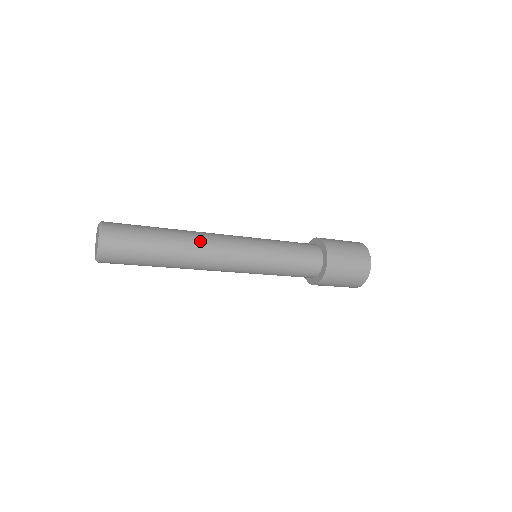
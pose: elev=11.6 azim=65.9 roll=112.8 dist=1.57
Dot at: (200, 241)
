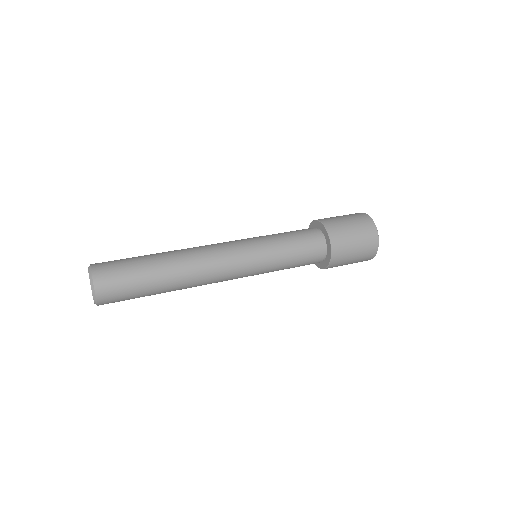
Dot at: (195, 264)
